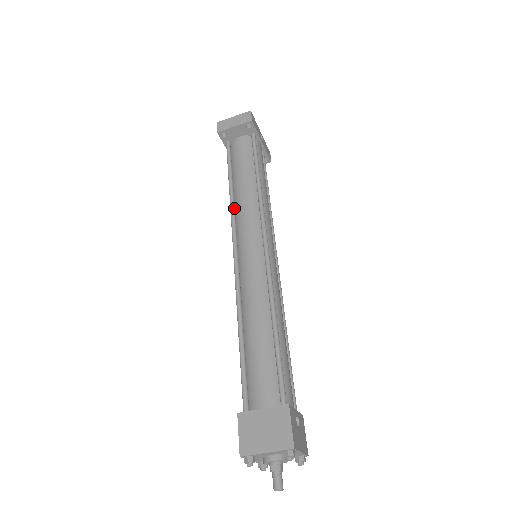
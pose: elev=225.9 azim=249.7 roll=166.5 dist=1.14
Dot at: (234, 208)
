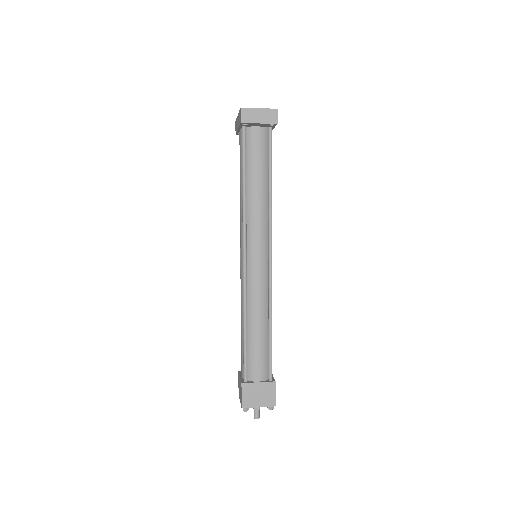
Dot at: (246, 212)
